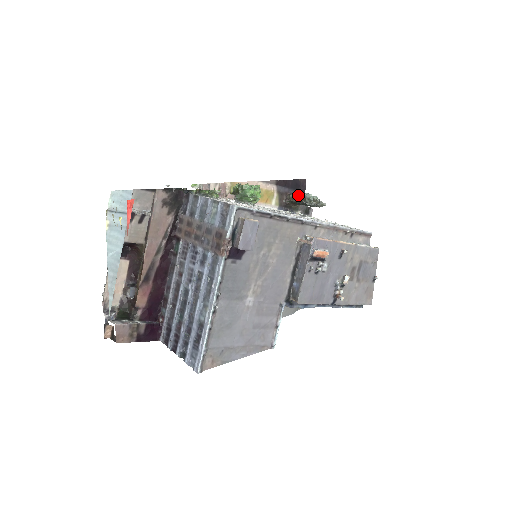
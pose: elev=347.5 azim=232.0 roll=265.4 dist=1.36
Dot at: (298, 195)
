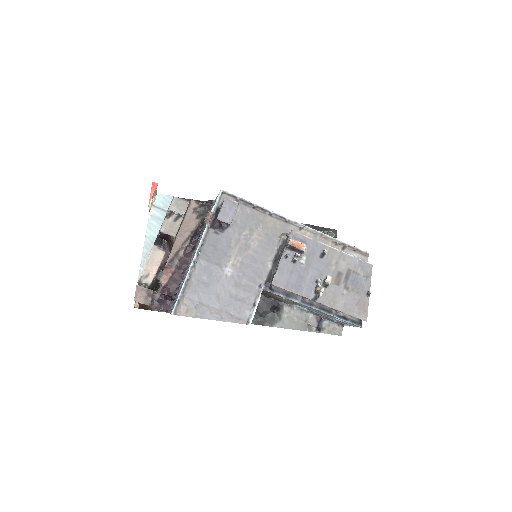
Dot at: occluded
